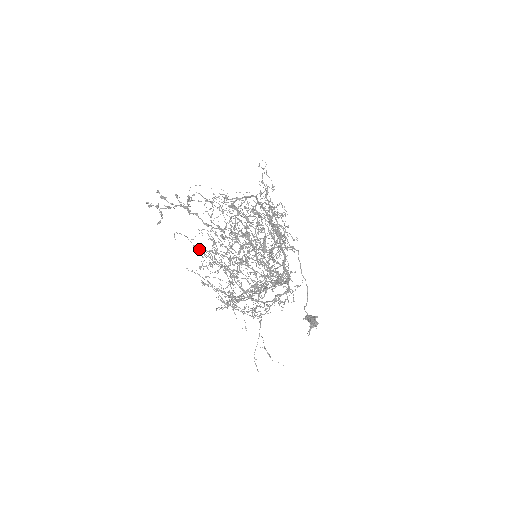
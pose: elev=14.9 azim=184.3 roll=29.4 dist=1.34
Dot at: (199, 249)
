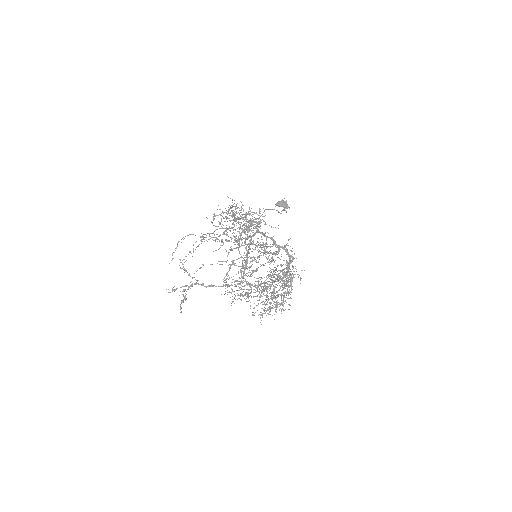
Dot at: occluded
